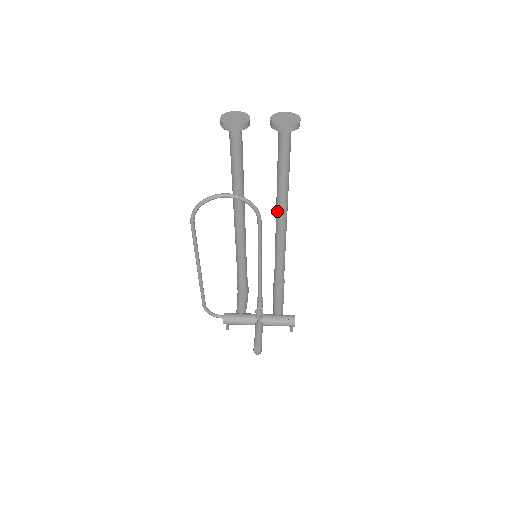
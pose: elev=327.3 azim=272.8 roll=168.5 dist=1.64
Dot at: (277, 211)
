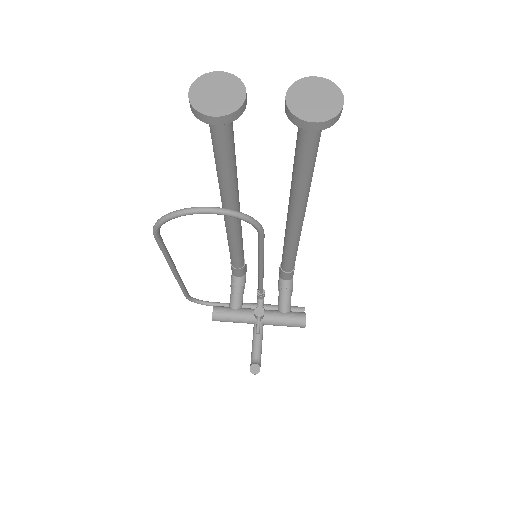
Dot at: (289, 211)
